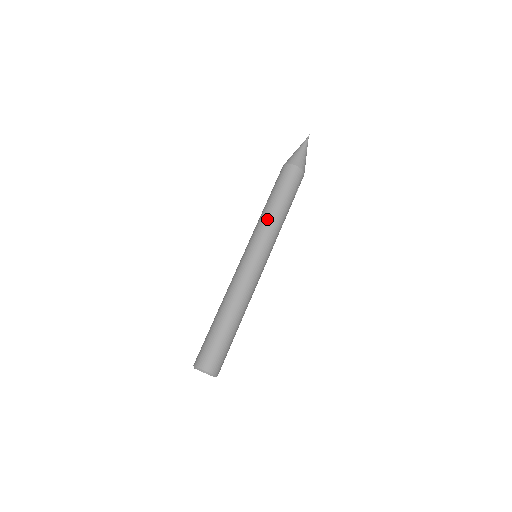
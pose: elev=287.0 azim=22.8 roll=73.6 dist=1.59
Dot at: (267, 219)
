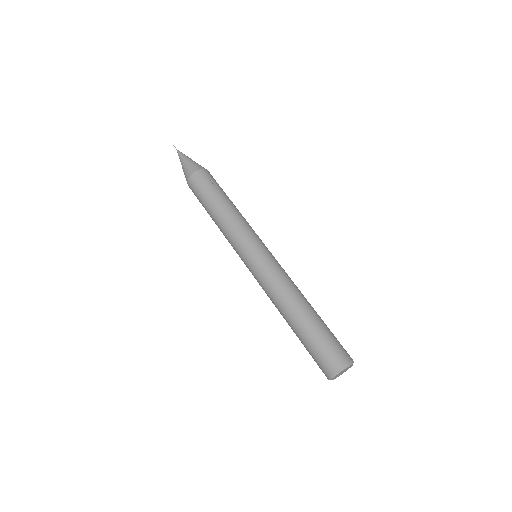
Dot at: (224, 229)
